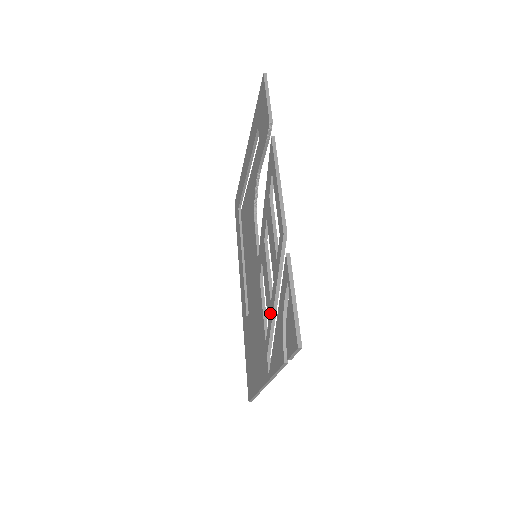
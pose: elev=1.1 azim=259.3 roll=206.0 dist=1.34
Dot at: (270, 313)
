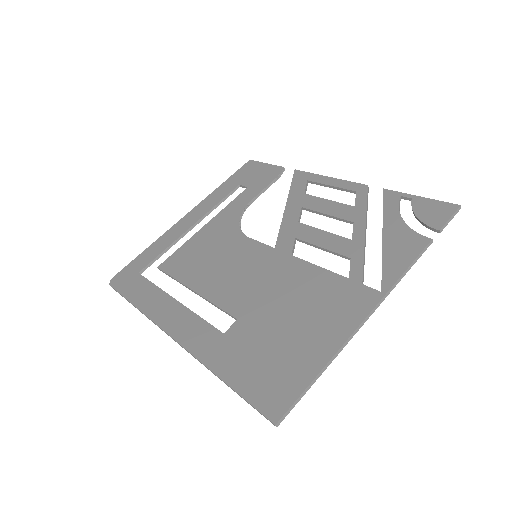
Dot at: (355, 246)
